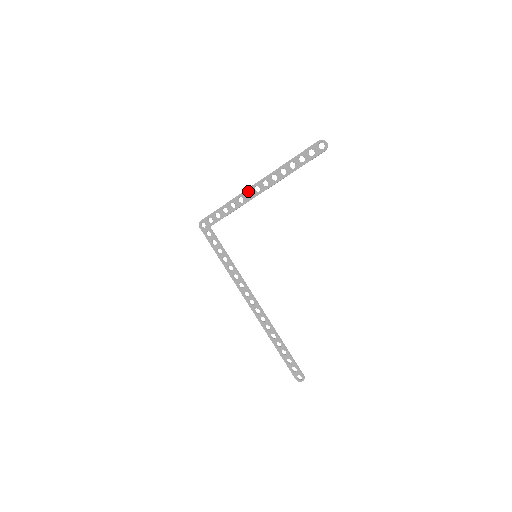
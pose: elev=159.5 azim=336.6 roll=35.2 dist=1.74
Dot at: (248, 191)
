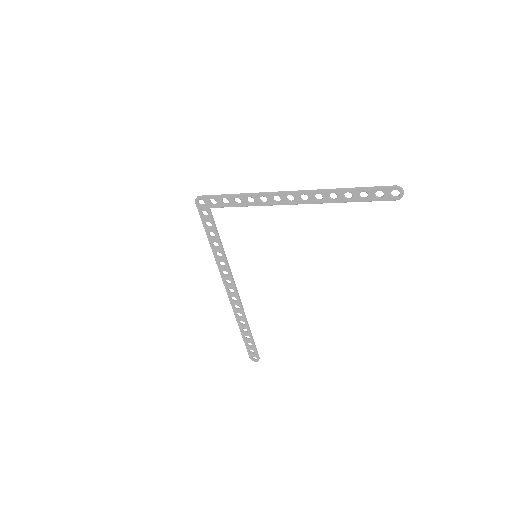
Dot at: (278, 195)
